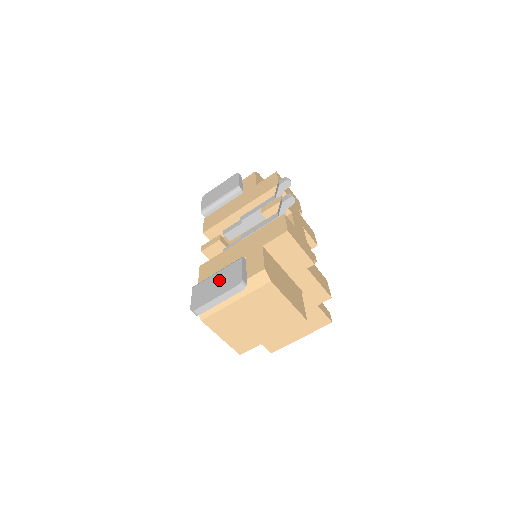
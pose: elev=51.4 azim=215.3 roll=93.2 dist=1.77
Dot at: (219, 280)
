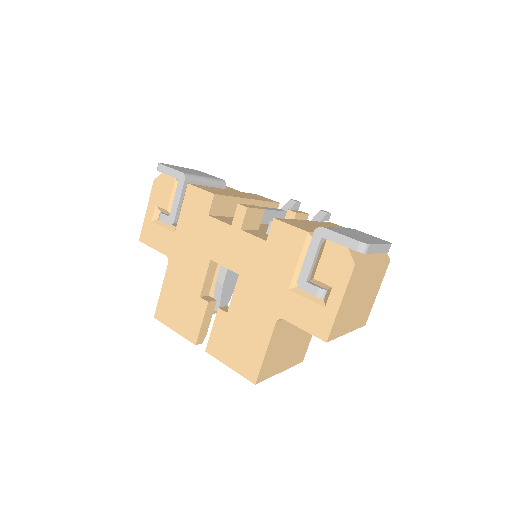
Dot at: (357, 233)
